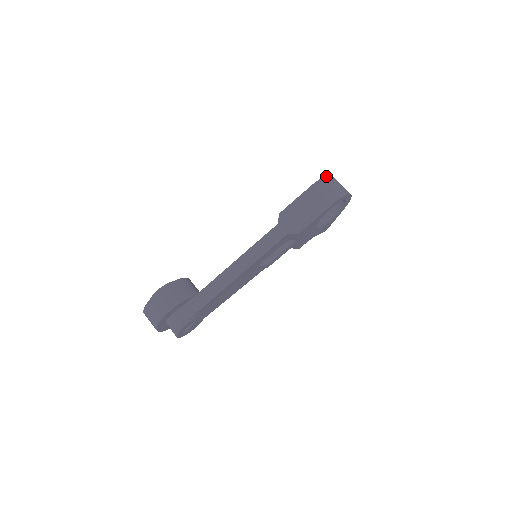
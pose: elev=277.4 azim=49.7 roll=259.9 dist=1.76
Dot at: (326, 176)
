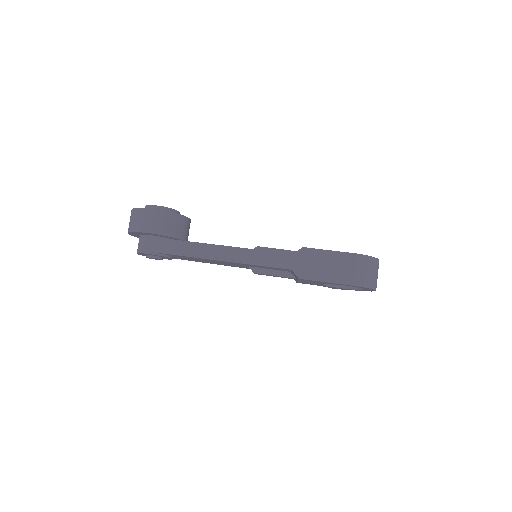
Dot at: (372, 257)
